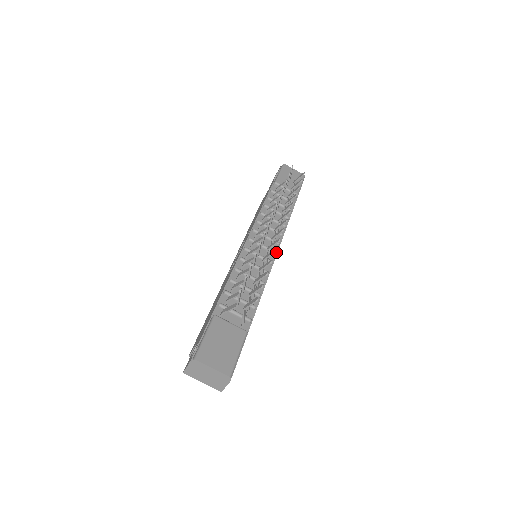
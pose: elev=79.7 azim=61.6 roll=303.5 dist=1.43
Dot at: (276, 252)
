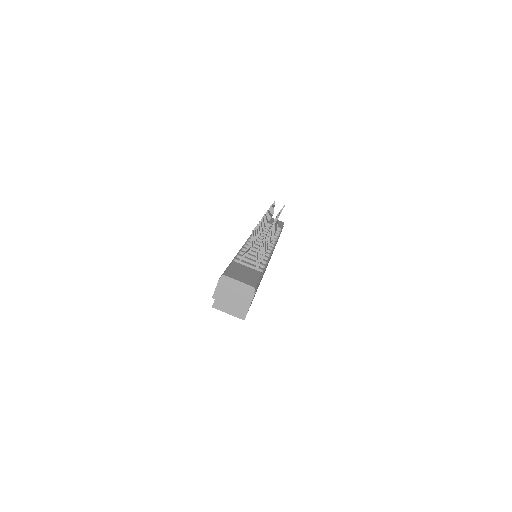
Dot at: occluded
